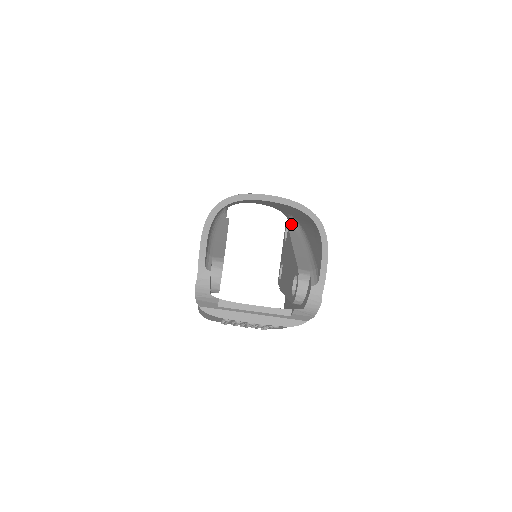
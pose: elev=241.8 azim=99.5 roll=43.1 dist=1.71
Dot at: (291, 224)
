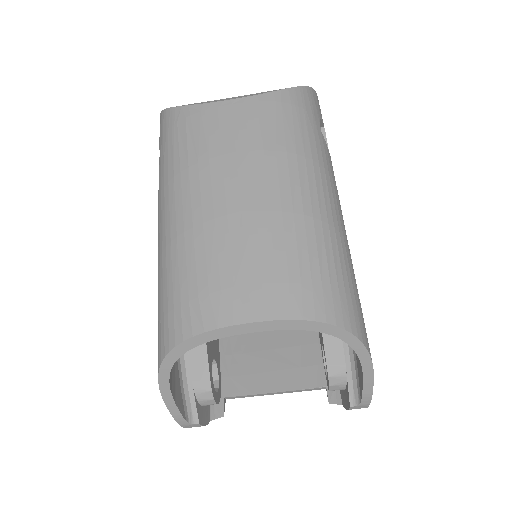
Dot at: occluded
